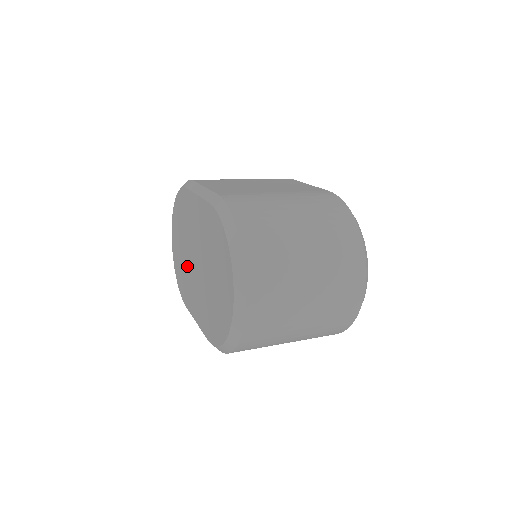
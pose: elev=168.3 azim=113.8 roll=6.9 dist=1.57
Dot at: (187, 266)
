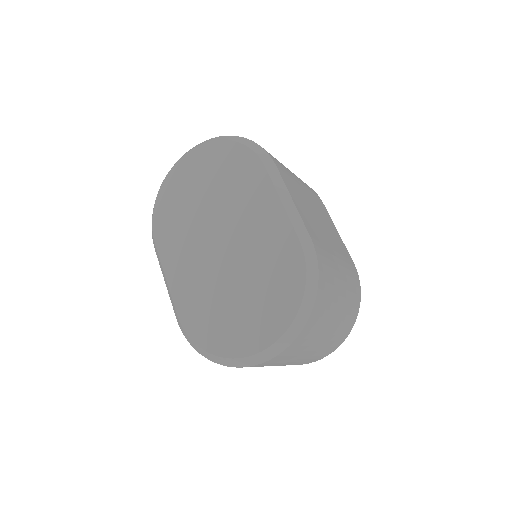
Dot at: (195, 221)
